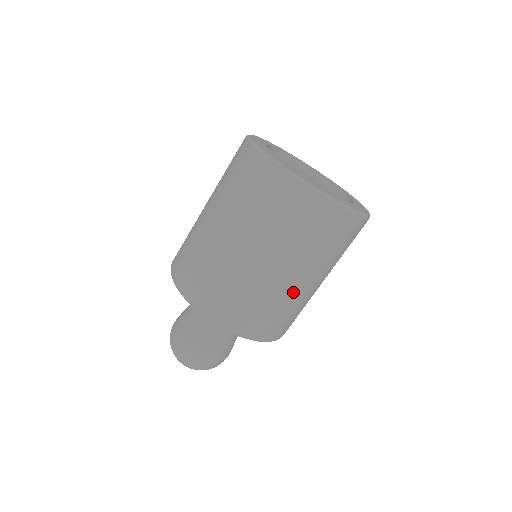
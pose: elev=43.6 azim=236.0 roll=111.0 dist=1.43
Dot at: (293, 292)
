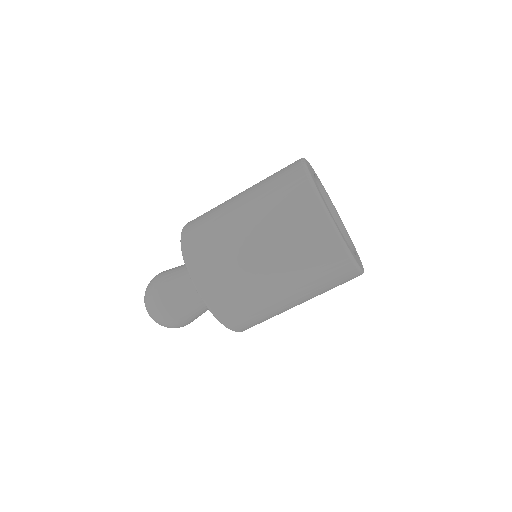
Dot at: (288, 309)
